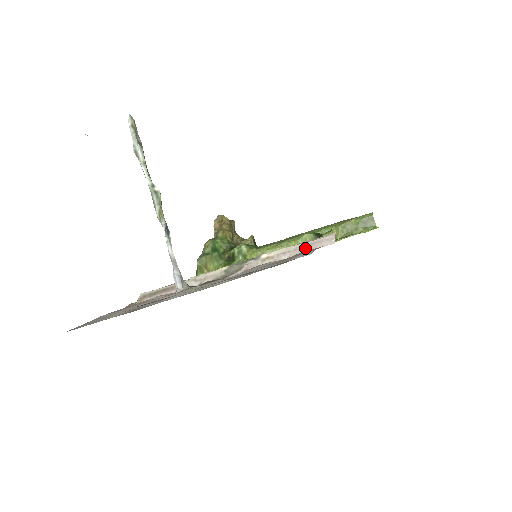
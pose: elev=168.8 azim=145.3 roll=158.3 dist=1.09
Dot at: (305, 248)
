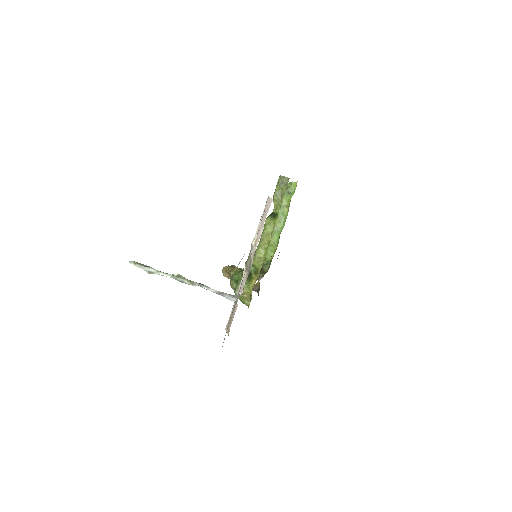
Dot at: (264, 217)
